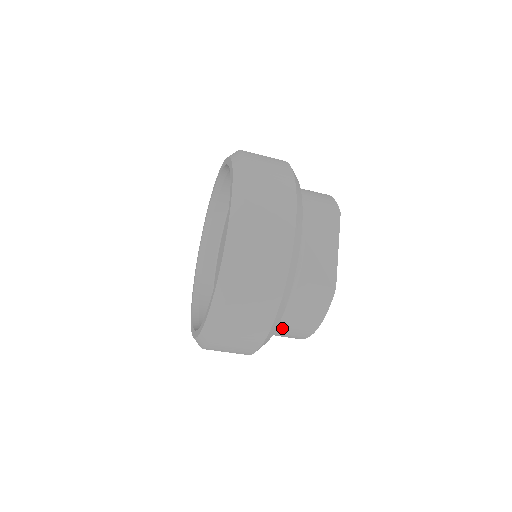
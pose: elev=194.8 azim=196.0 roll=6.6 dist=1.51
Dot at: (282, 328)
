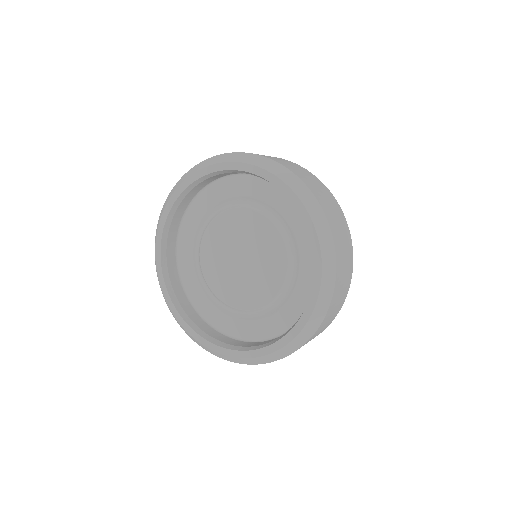
Dot at: occluded
